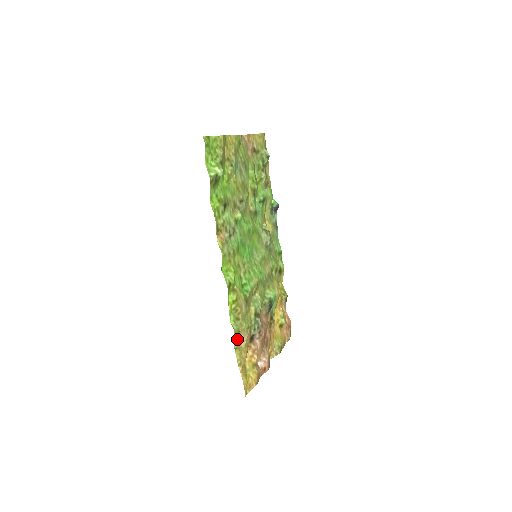
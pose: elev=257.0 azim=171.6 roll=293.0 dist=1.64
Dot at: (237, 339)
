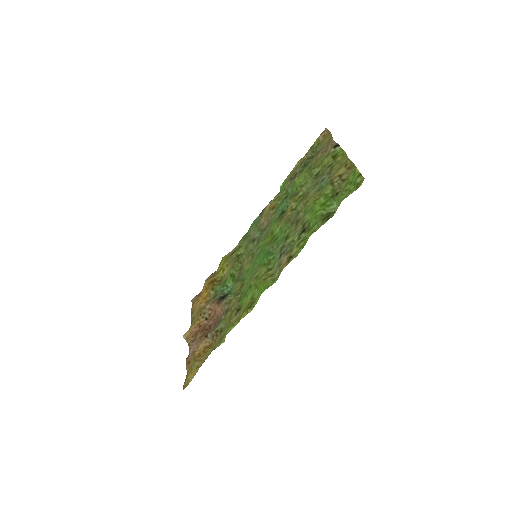
Dot at: (215, 345)
